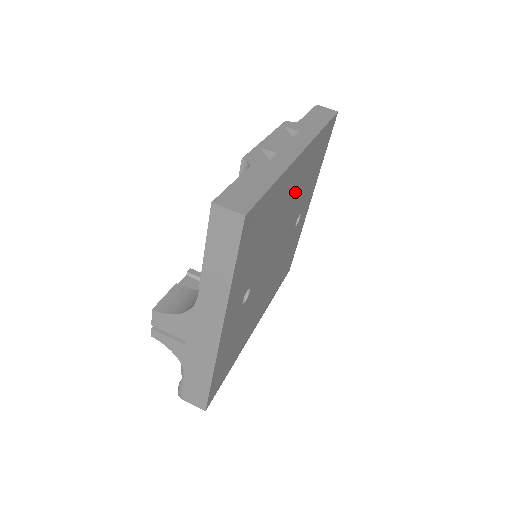
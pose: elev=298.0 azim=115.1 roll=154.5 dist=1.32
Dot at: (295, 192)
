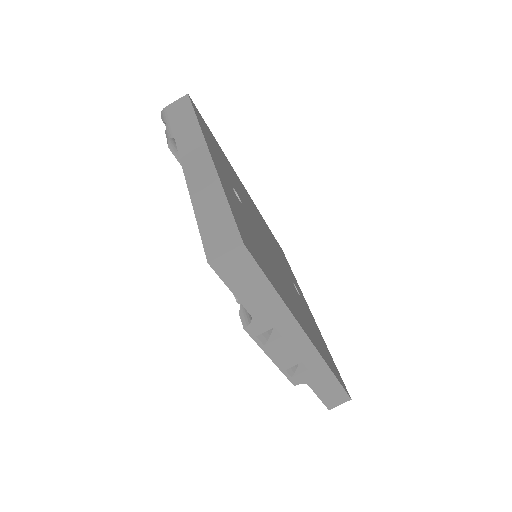
Dot at: (284, 286)
